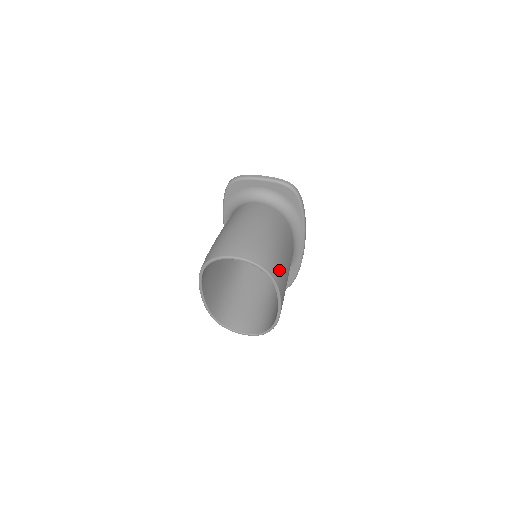
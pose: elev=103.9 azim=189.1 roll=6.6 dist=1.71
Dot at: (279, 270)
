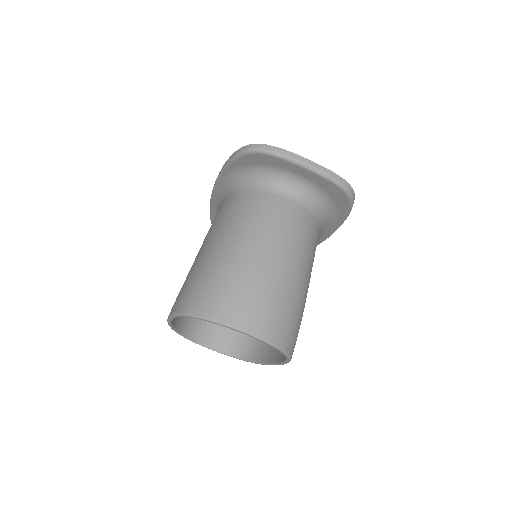
Dot at: occluded
